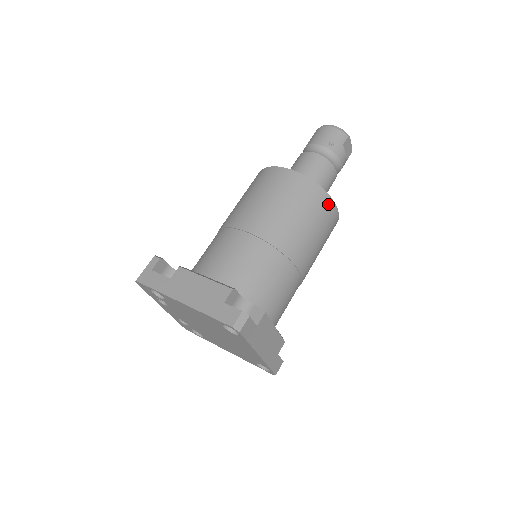
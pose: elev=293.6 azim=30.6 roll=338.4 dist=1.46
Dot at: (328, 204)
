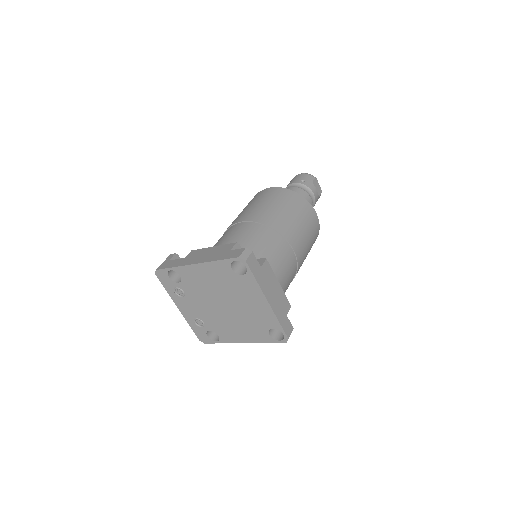
Dot at: (307, 205)
